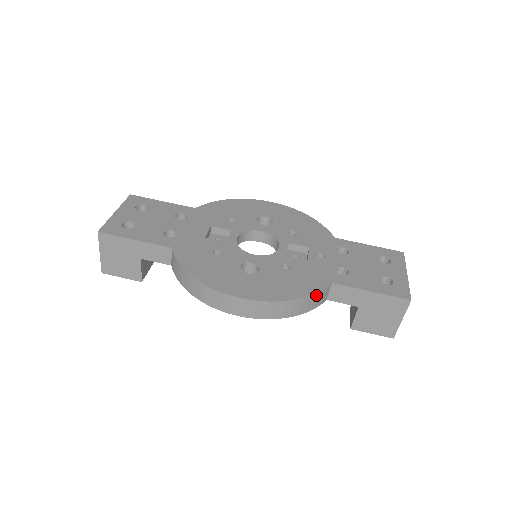
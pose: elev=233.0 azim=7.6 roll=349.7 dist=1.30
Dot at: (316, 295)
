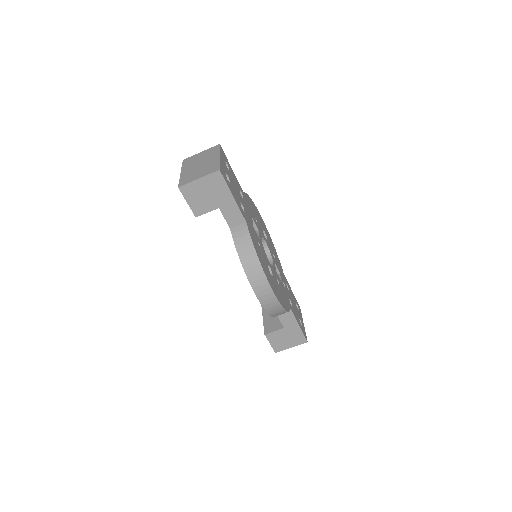
Dot at: occluded
